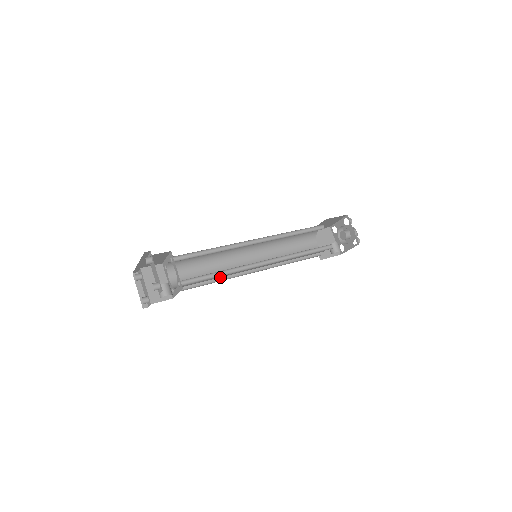
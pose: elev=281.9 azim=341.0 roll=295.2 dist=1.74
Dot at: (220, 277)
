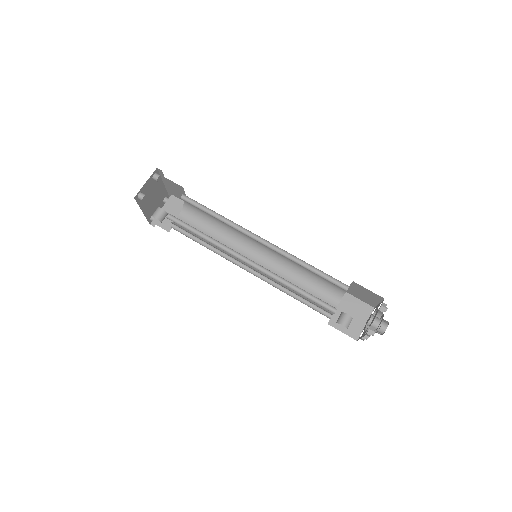
Dot at: (216, 249)
